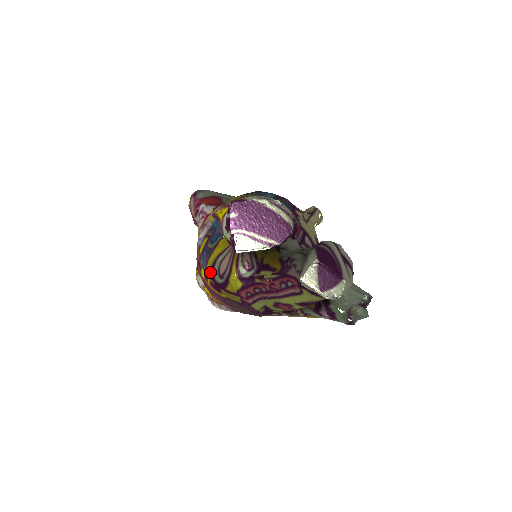
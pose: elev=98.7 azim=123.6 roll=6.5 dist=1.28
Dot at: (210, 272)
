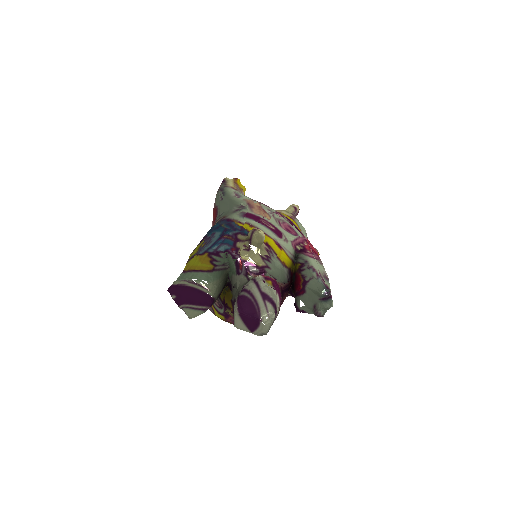
Dot at: occluded
